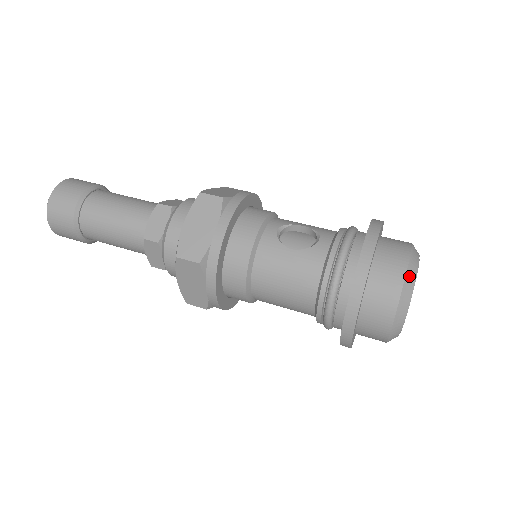
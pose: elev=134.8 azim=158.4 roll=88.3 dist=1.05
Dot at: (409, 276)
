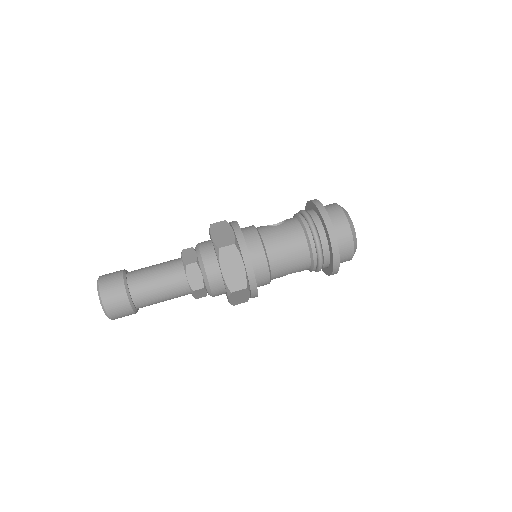
Dot at: occluded
